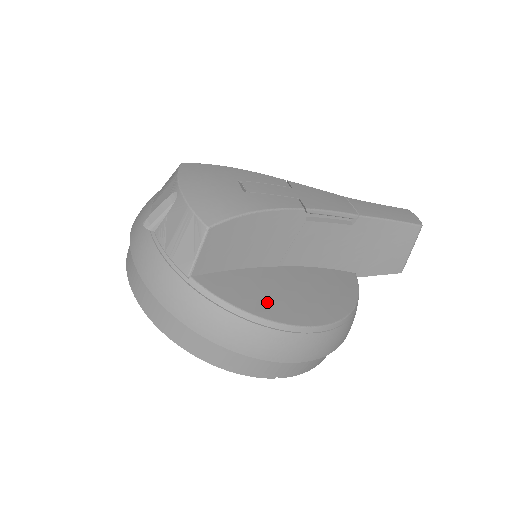
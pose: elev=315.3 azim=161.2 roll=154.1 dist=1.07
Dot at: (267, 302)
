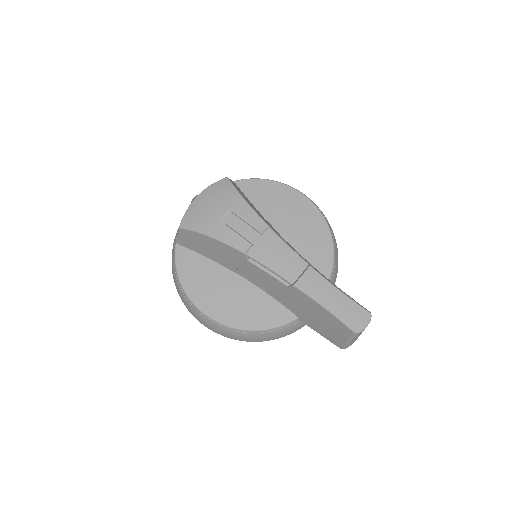
Dot at: (196, 283)
